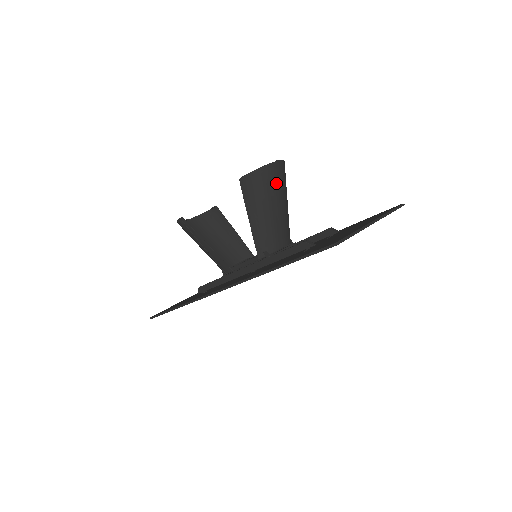
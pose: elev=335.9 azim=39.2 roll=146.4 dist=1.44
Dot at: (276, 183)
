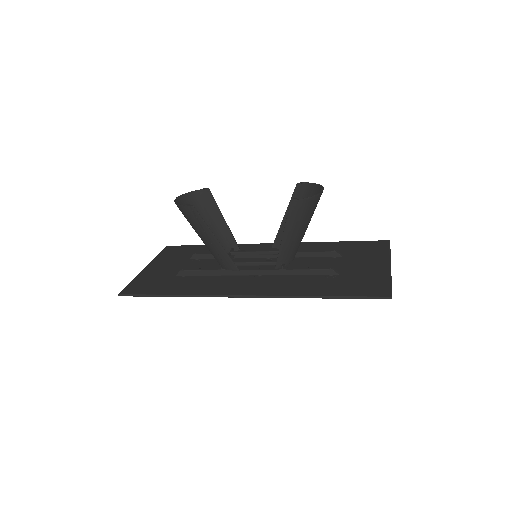
Dot at: (315, 208)
